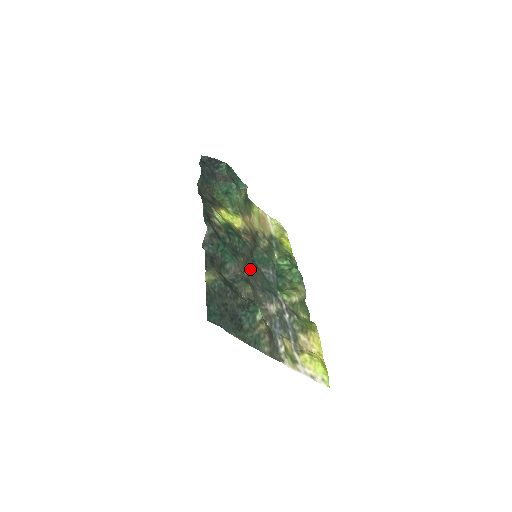
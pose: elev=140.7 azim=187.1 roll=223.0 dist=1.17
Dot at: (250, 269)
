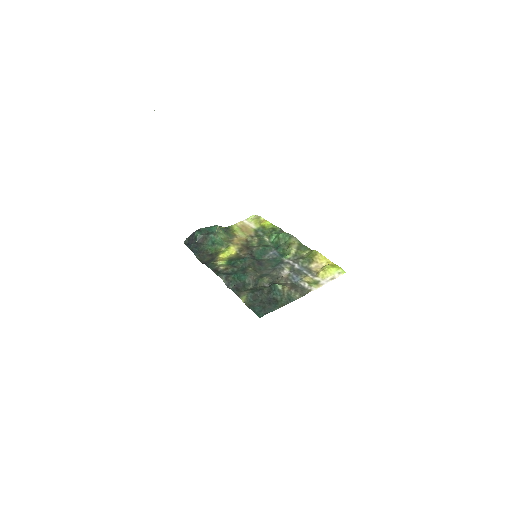
Dot at: (259, 267)
